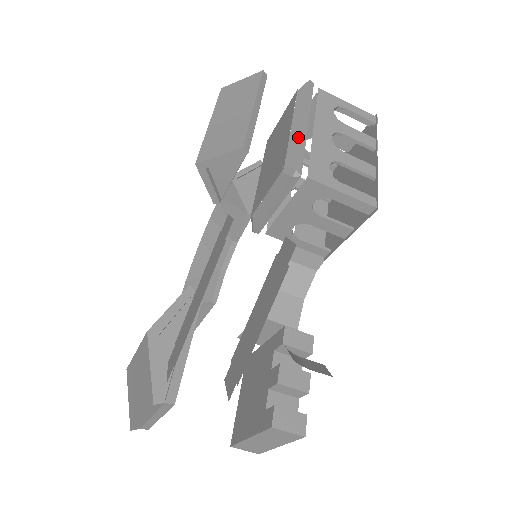
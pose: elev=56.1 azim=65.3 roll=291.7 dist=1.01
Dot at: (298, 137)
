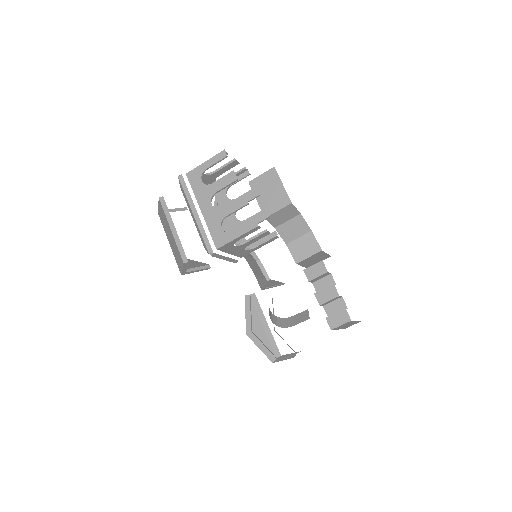
Dot at: (198, 228)
